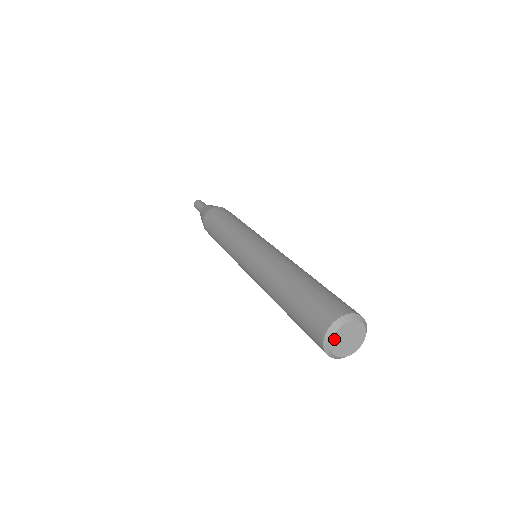
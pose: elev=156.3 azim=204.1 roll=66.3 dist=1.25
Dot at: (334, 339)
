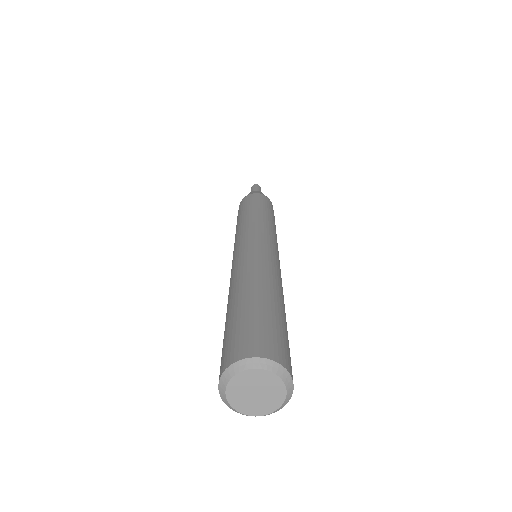
Dot at: (234, 381)
